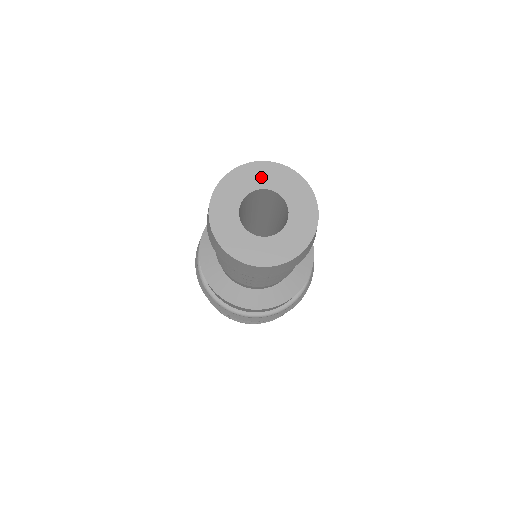
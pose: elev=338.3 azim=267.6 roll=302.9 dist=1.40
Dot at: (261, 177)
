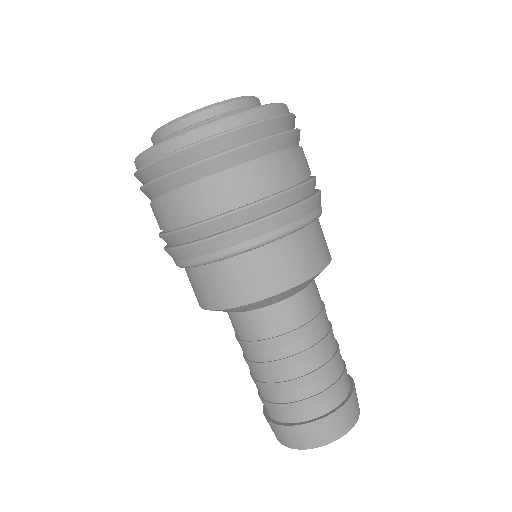
Dot at: occluded
